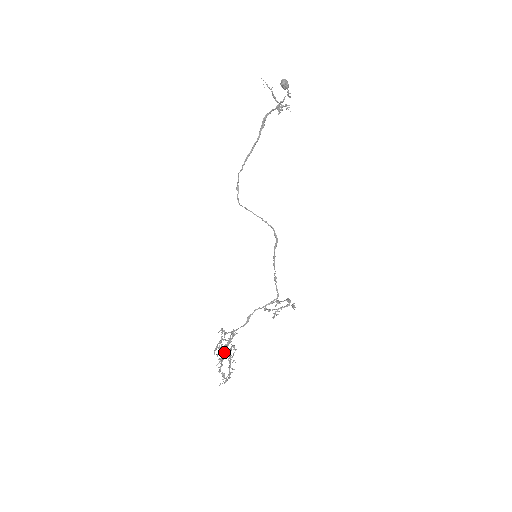
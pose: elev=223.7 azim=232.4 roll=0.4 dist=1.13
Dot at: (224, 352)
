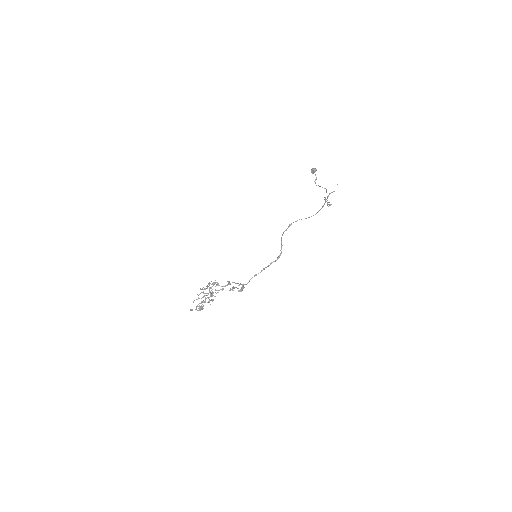
Dot at: occluded
